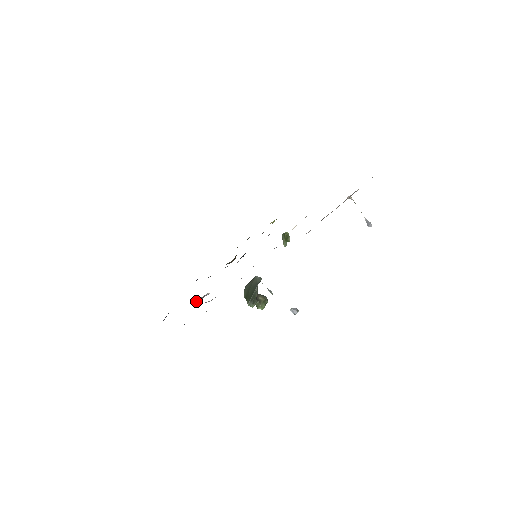
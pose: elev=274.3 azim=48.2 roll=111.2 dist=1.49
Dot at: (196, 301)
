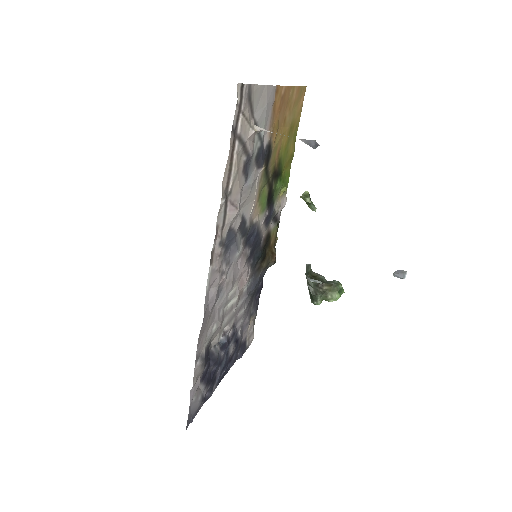
Dot at: (220, 340)
